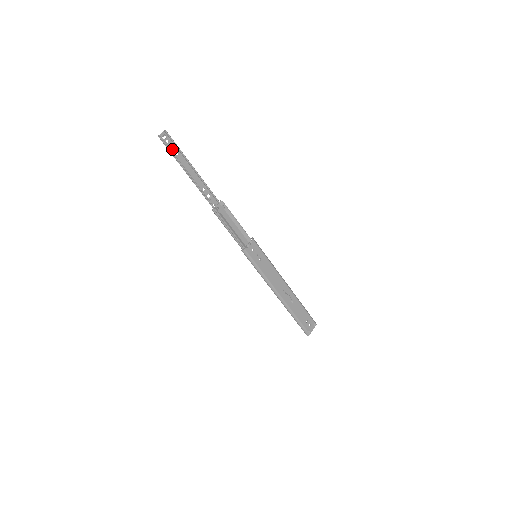
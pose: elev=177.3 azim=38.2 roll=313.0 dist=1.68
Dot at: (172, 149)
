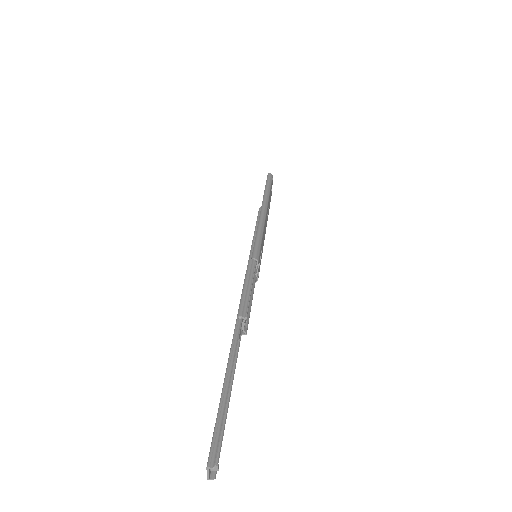
Dot at: occluded
